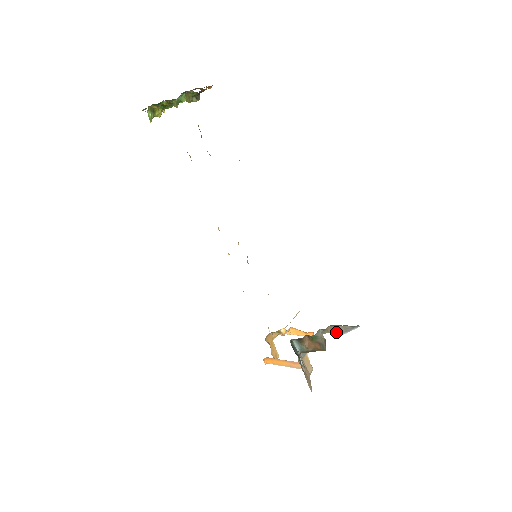
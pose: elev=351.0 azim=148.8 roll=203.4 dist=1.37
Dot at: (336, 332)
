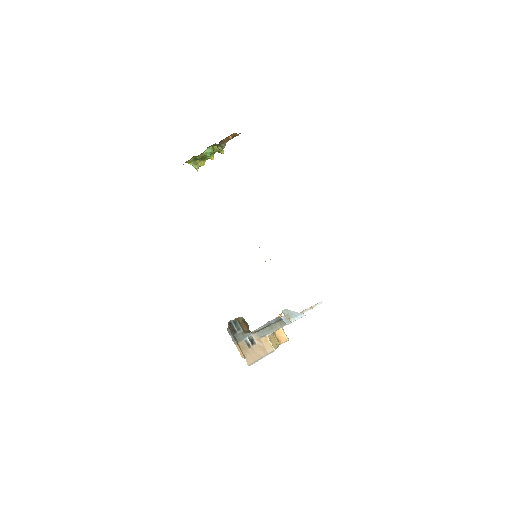
Dot at: occluded
